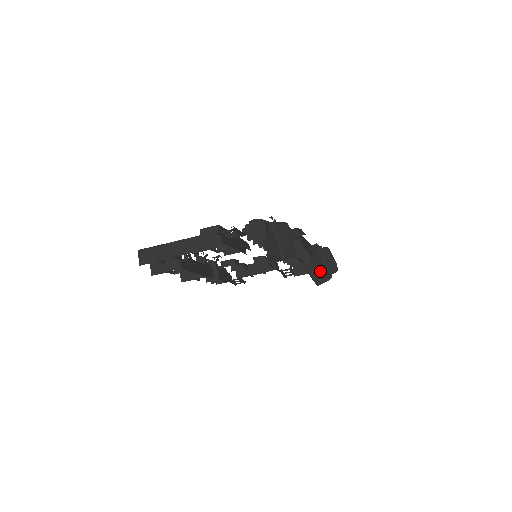
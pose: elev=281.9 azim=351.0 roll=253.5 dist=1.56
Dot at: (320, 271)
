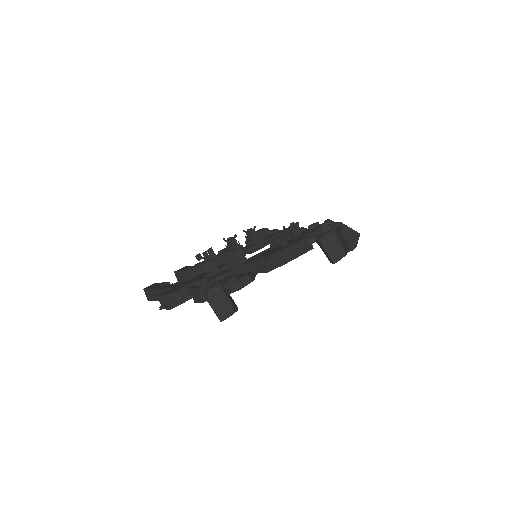
Dot at: (327, 257)
